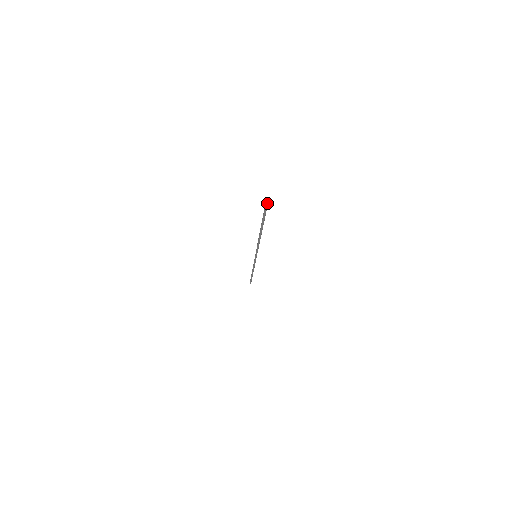
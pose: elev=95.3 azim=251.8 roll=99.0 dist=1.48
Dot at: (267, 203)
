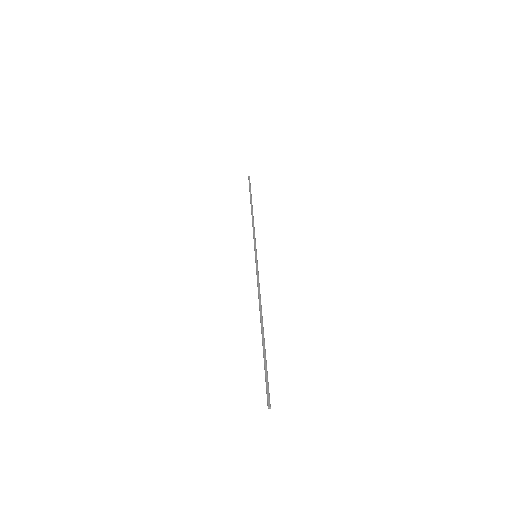
Dot at: occluded
